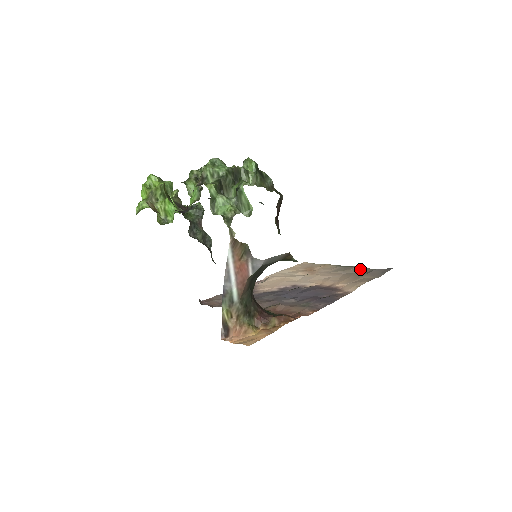
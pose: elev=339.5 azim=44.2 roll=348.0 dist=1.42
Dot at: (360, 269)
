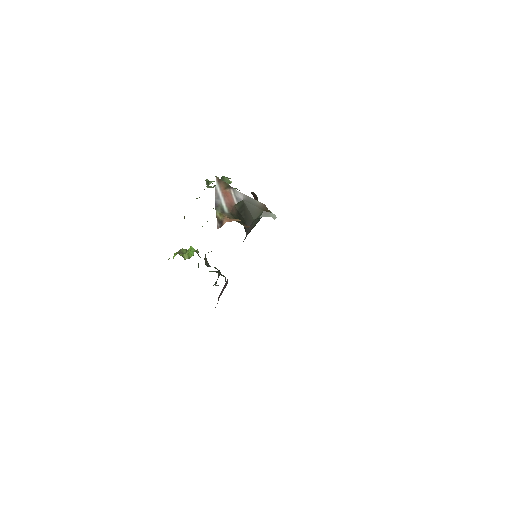
Dot at: occluded
